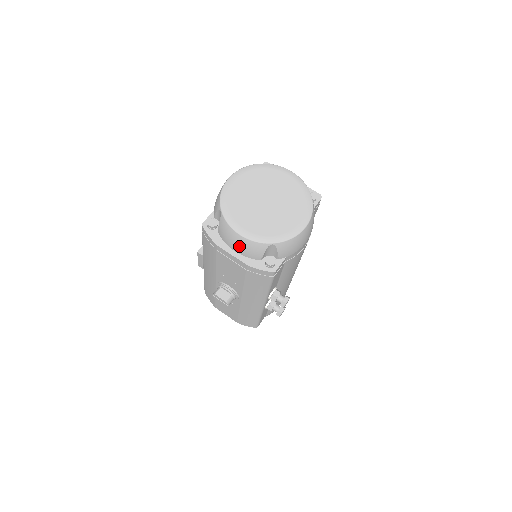
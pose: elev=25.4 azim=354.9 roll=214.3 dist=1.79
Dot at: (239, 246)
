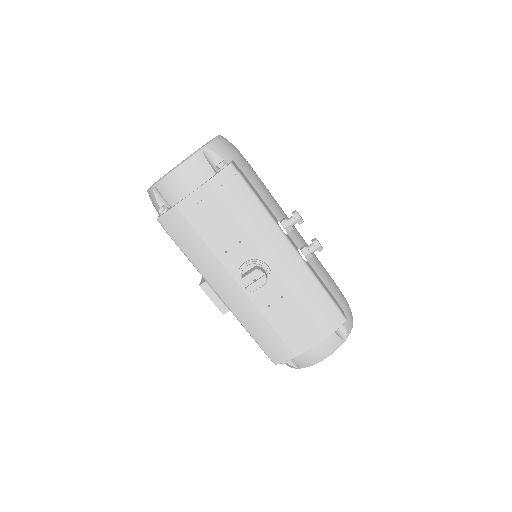
Dot at: (187, 180)
